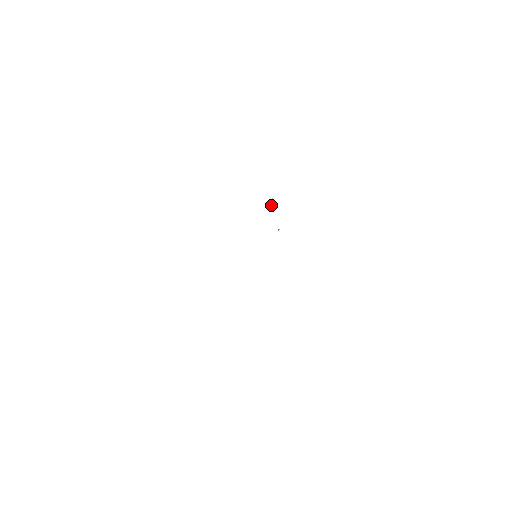
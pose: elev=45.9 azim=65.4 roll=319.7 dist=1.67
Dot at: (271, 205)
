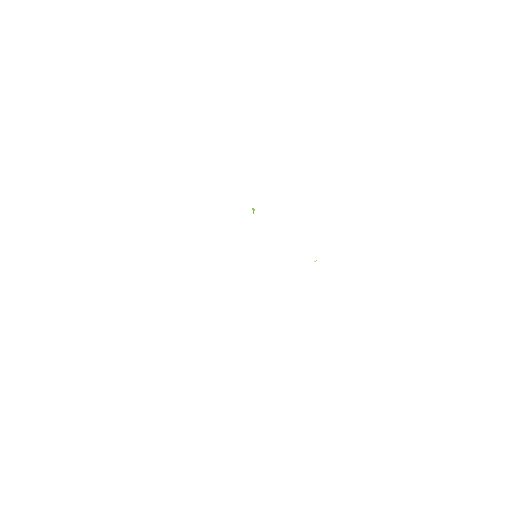
Dot at: occluded
